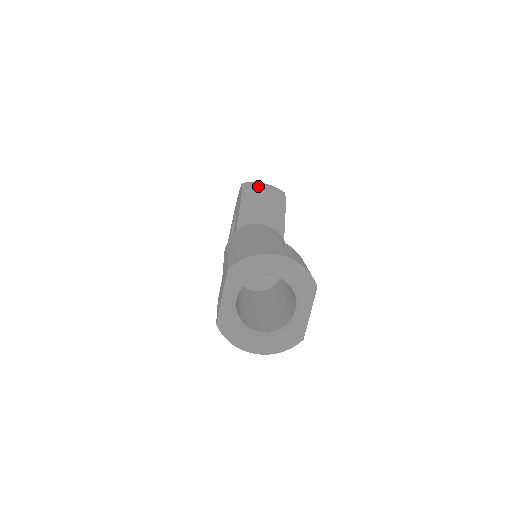
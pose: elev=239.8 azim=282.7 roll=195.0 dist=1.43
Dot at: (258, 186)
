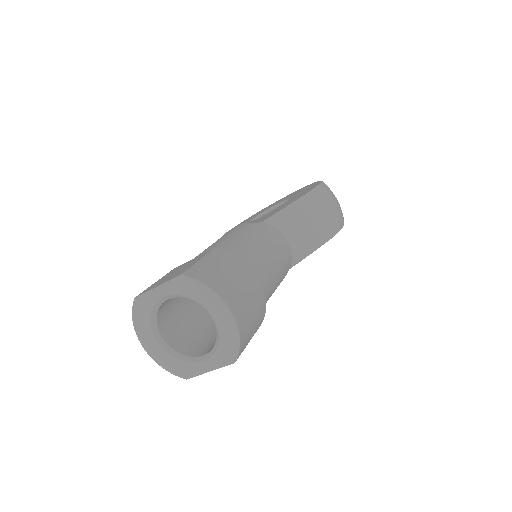
Dot at: (326, 201)
